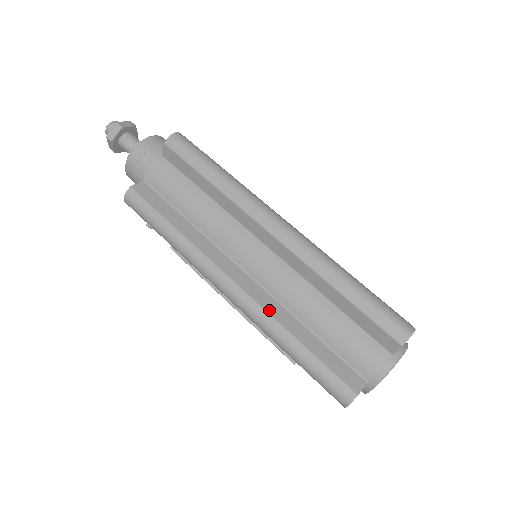
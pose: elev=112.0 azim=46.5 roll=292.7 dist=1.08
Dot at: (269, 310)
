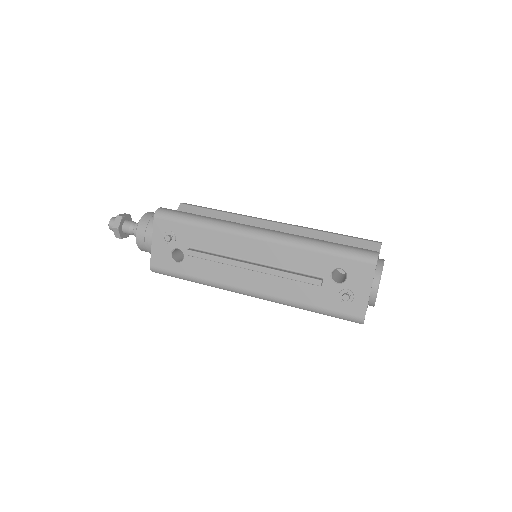
Dot at: occluded
